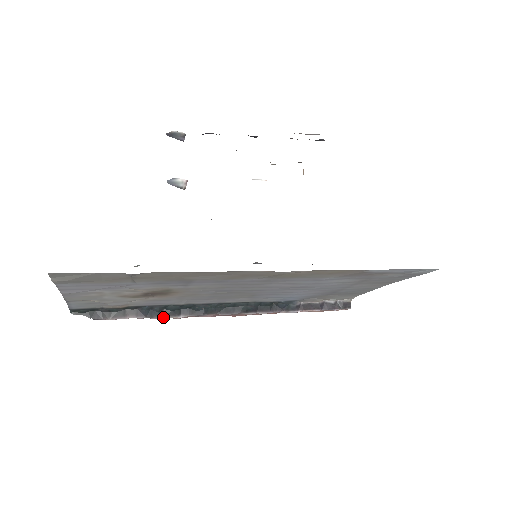
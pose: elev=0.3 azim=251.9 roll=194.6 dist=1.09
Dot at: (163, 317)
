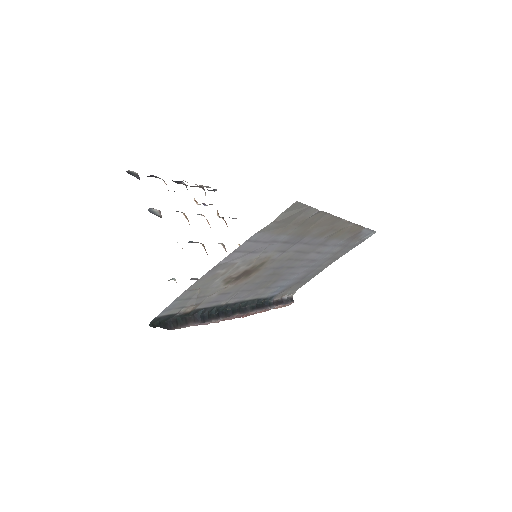
Dot at: (210, 321)
